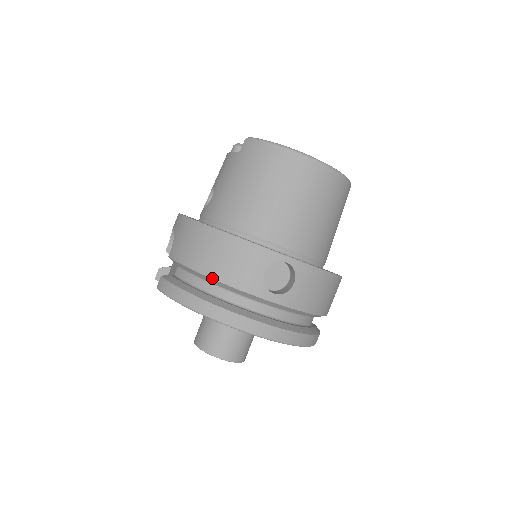
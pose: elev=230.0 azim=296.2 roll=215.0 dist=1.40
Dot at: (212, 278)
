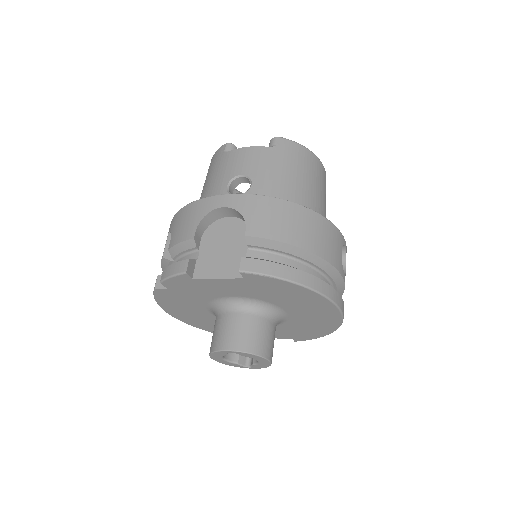
Dot at: (316, 254)
